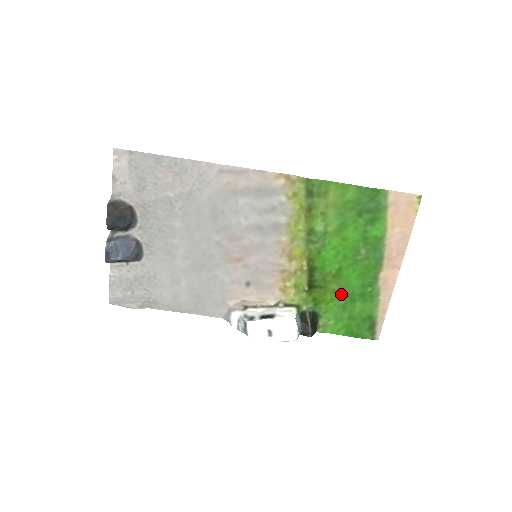
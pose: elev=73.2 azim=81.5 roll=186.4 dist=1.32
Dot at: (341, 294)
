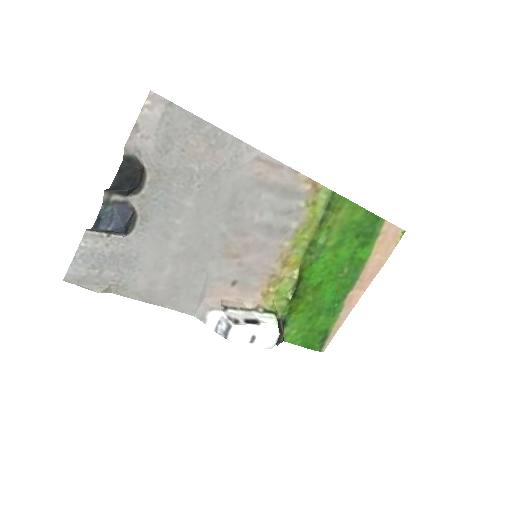
Dot at: (313, 306)
